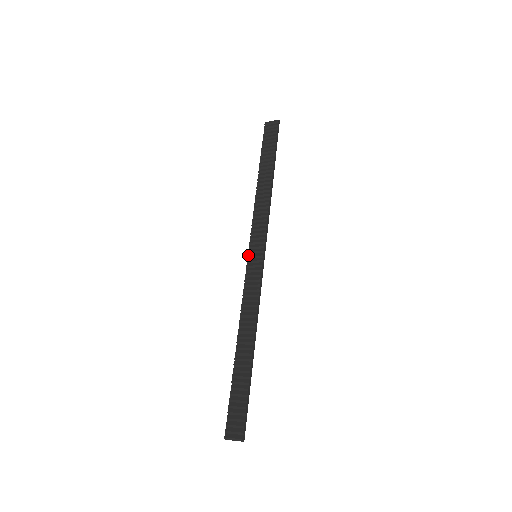
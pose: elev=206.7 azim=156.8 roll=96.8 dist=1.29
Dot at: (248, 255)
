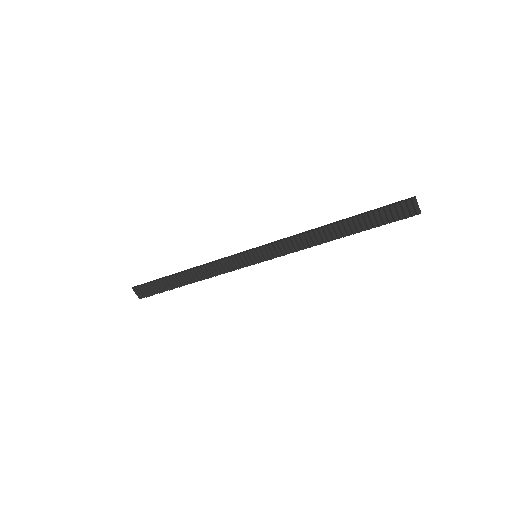
Dot at: (253, 250)
